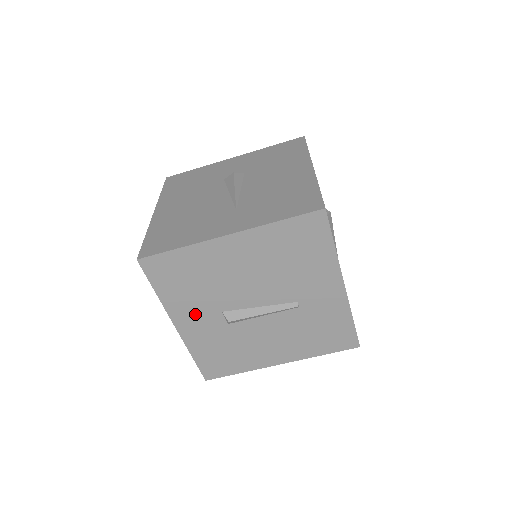
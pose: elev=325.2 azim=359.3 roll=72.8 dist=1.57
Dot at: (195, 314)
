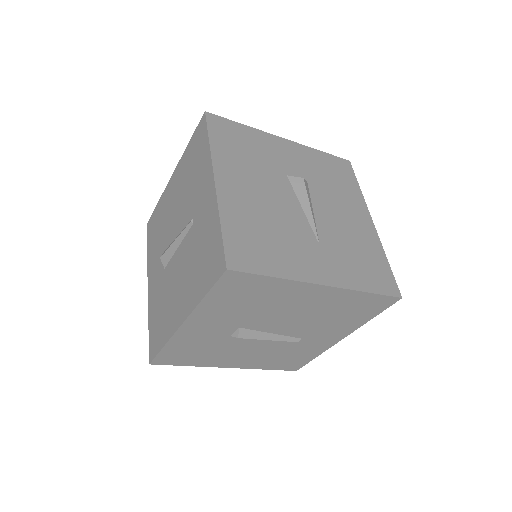
Dot at: (214, 322)
